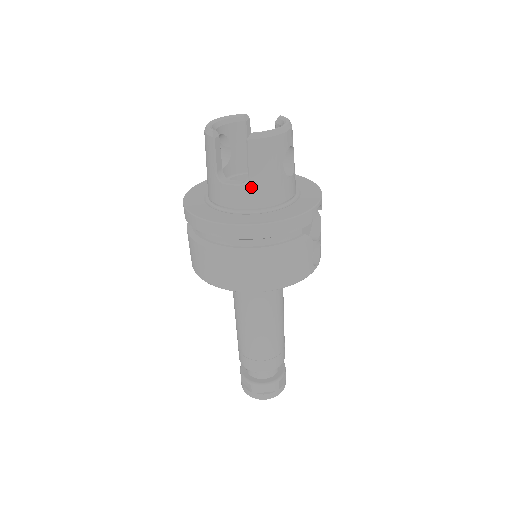
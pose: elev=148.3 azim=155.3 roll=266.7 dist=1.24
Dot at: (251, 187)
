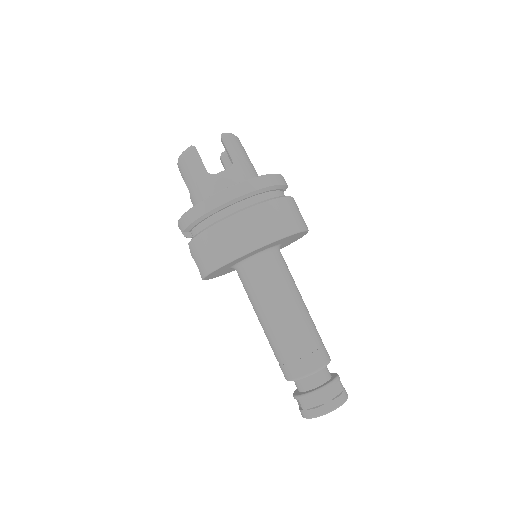
Dot at: (238, 168)
